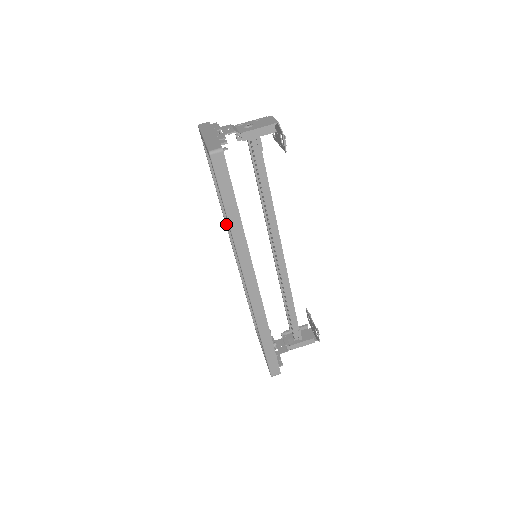
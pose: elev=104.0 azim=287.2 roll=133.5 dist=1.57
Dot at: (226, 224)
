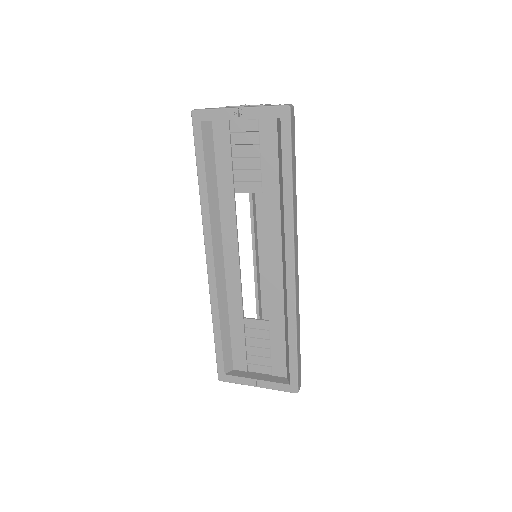
Dot at: (211, 233)
